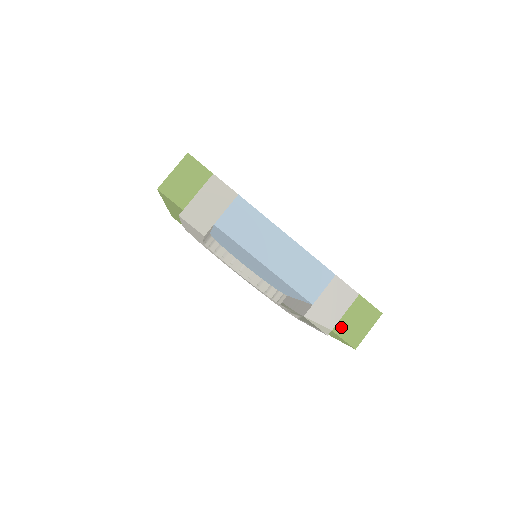
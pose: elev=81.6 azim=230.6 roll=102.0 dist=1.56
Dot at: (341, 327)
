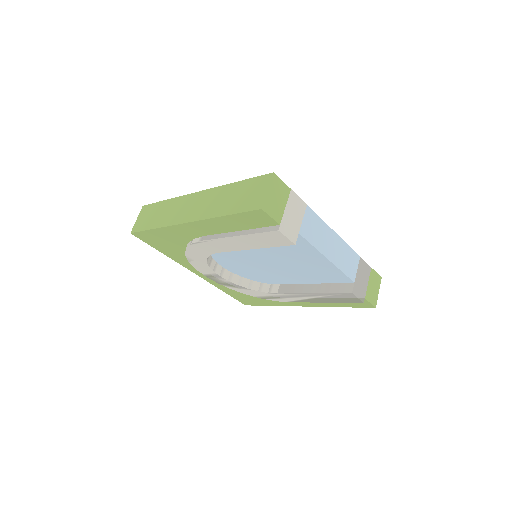
Dot at: (368, 294)
